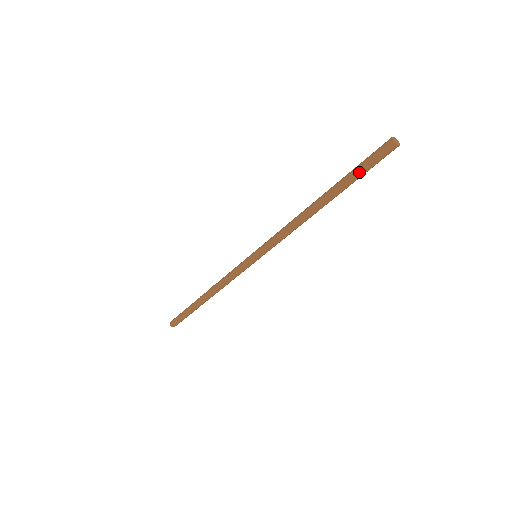
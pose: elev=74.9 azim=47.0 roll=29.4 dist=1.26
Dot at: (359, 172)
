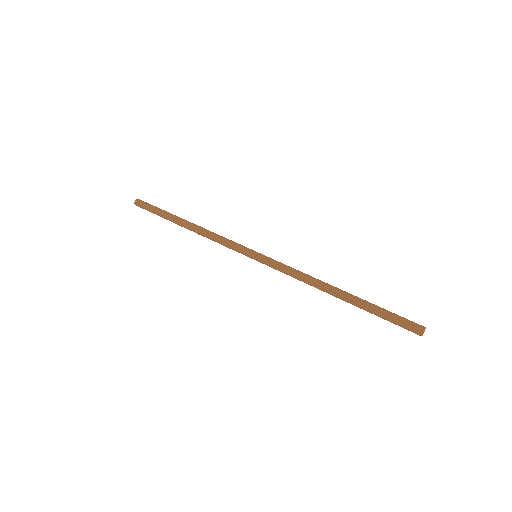
Dot at: (382, 318)
